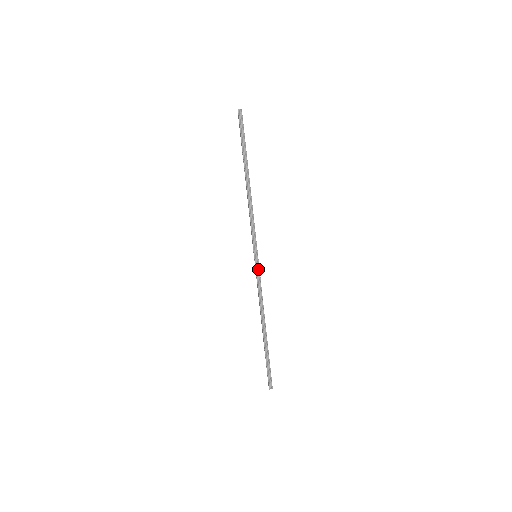
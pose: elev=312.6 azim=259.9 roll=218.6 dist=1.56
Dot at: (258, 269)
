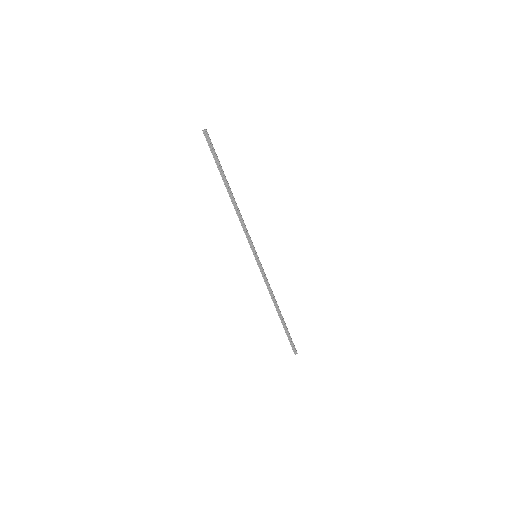
Dot at: (261, 267)
